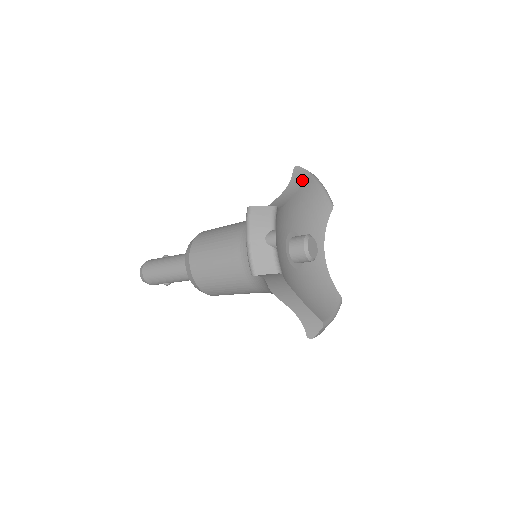
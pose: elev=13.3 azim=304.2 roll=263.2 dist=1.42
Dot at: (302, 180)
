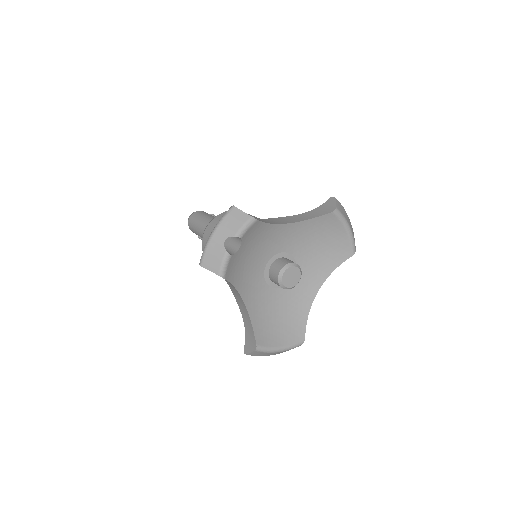
Dot at: (324, 212)
